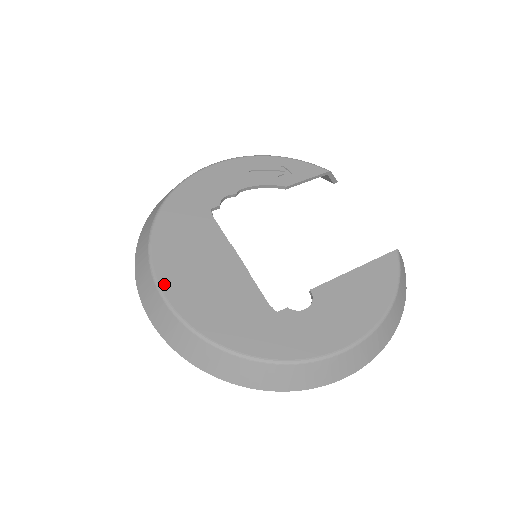
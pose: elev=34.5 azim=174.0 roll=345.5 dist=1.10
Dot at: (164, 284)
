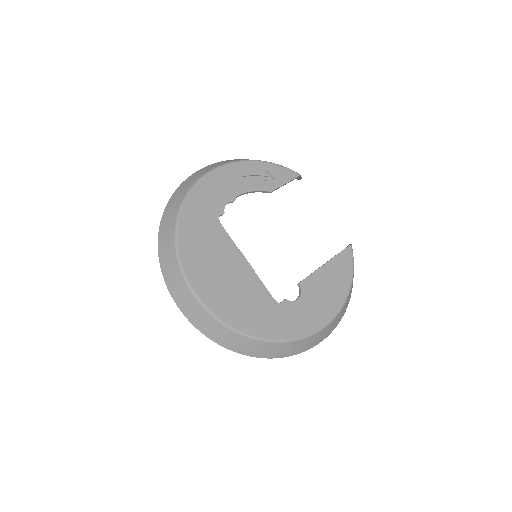
Dot at: (197, 289)
